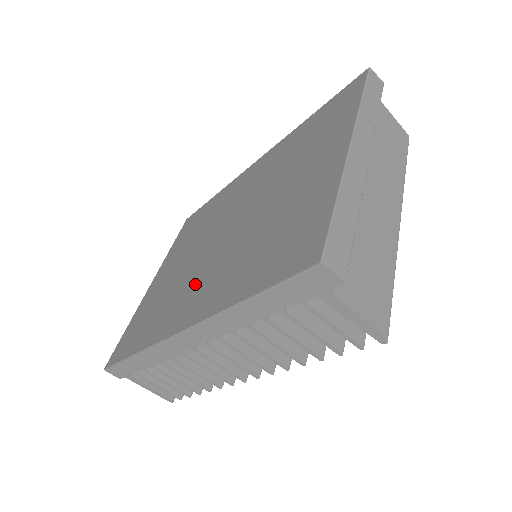
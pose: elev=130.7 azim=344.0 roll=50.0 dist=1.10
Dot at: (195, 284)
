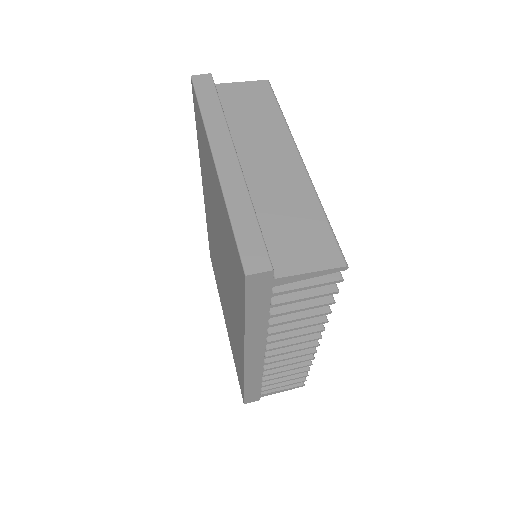
Dot at: (232, 315)
